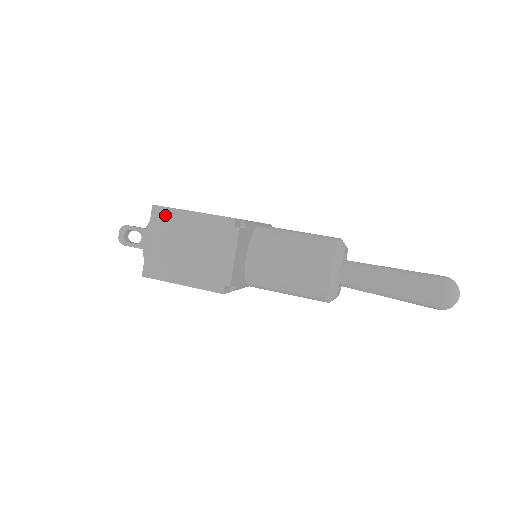
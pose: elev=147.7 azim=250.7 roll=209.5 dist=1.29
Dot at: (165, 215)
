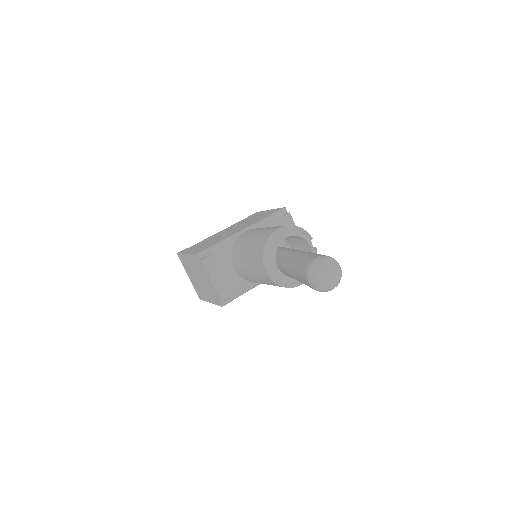
Dot at: (183, 259)
